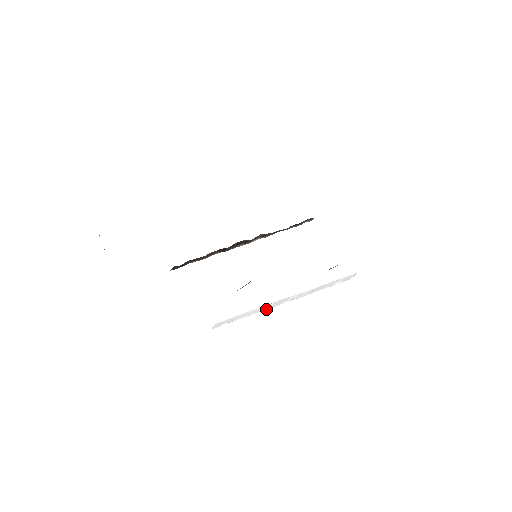
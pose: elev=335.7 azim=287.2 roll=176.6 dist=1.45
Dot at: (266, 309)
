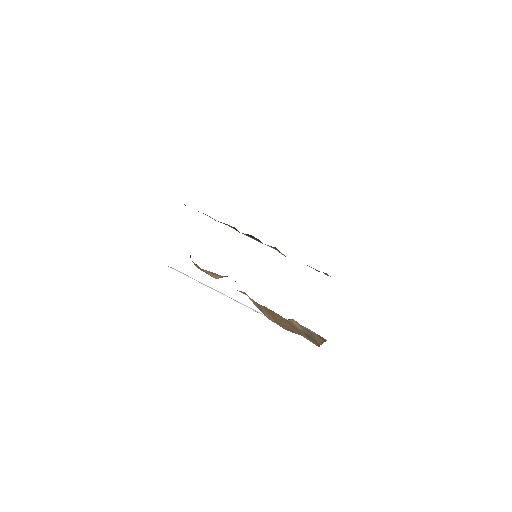
Dot at: occluded
